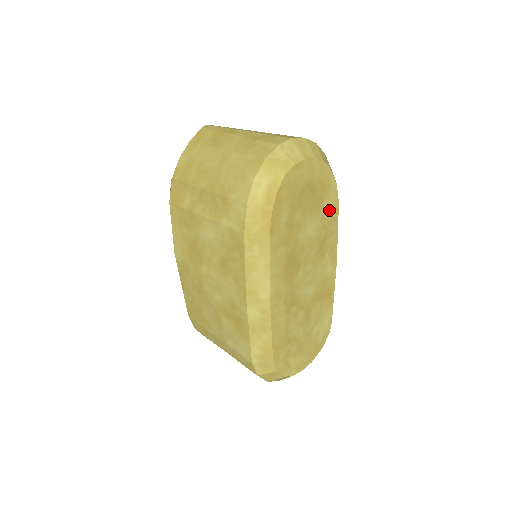
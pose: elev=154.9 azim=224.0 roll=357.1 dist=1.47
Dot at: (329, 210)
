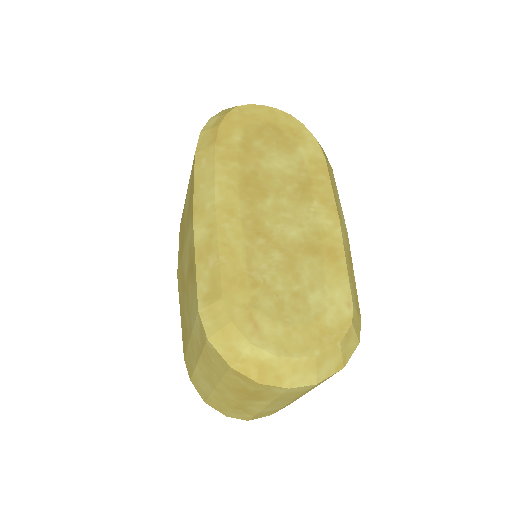
Dot at: (310, 158)
